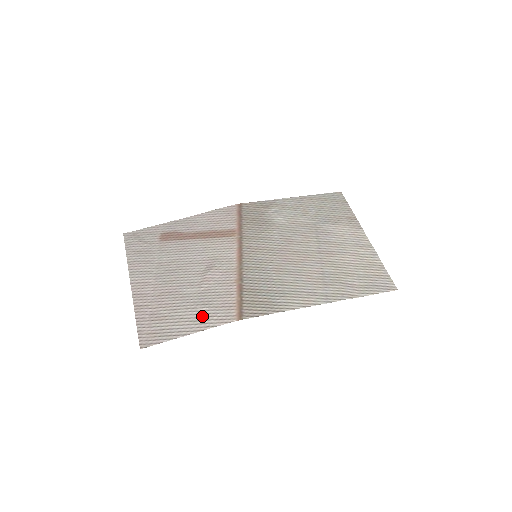
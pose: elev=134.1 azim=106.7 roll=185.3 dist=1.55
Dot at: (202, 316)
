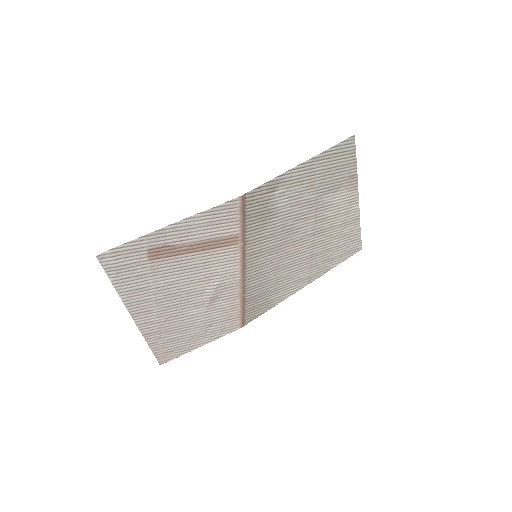
Dot at: (211, 331)
